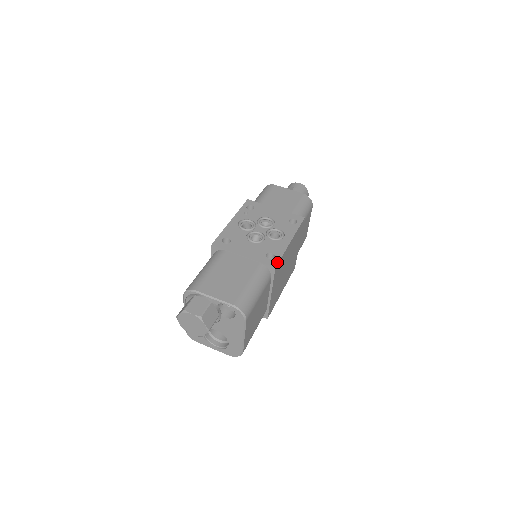
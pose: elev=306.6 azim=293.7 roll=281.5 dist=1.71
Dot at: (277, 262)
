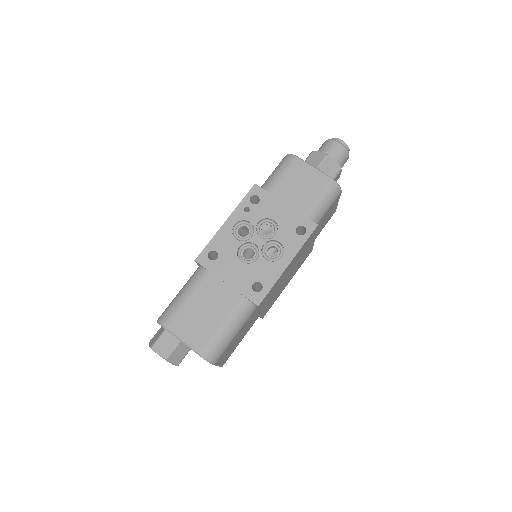
Dot at: (262, 298)
